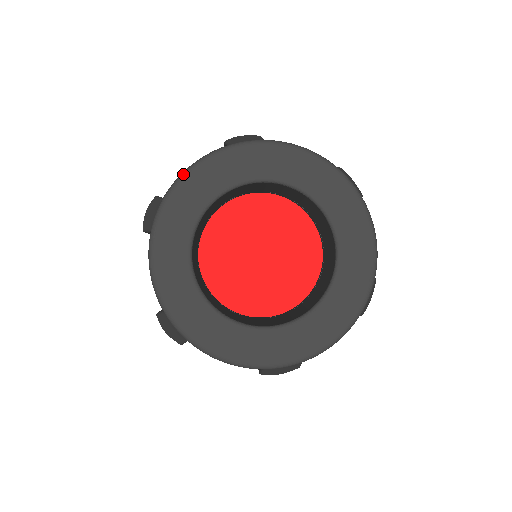
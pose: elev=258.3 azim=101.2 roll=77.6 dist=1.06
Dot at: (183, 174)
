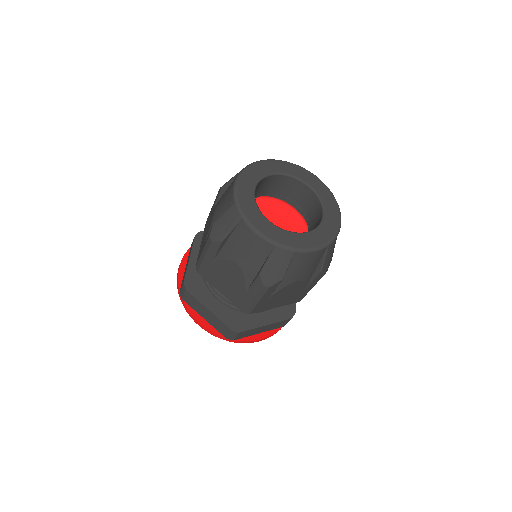
Dot at: (263, 160)
